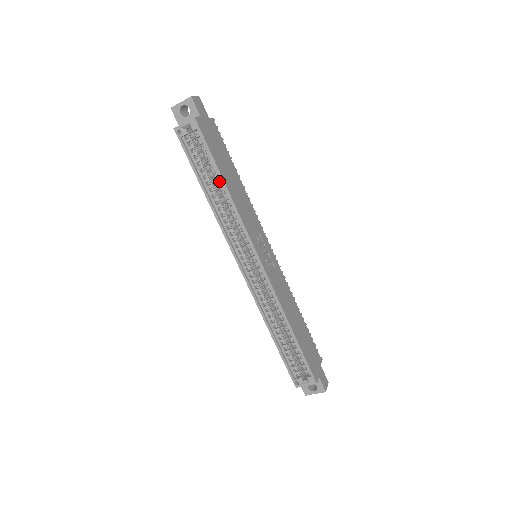
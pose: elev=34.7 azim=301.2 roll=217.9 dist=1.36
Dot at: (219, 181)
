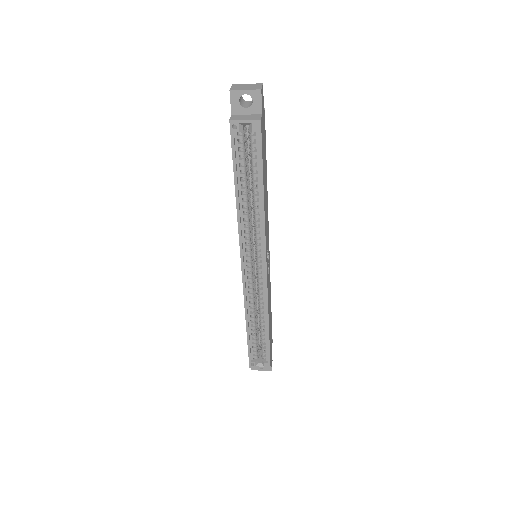
Dot at: (257, 189)
